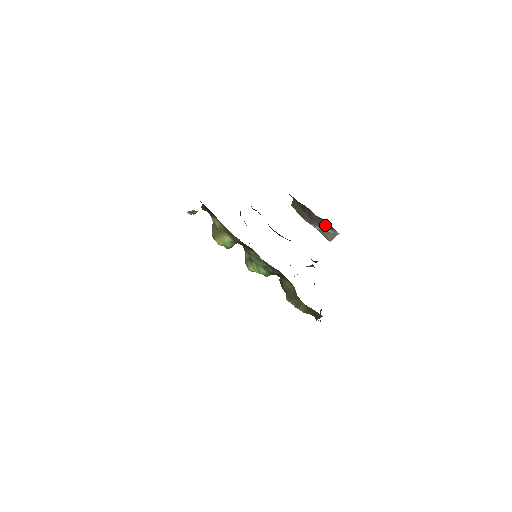
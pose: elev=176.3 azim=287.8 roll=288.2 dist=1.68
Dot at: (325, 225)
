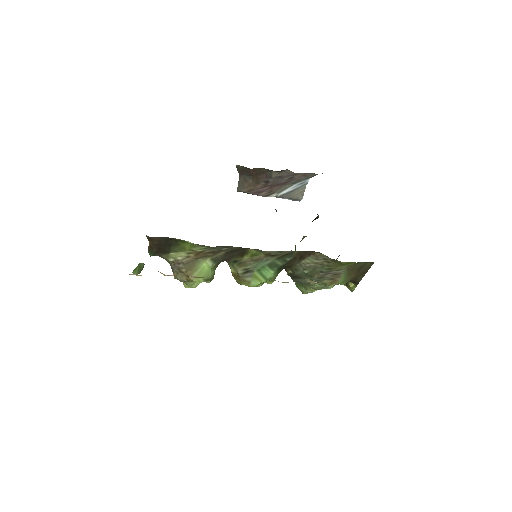
Dot at: (289, 181)
